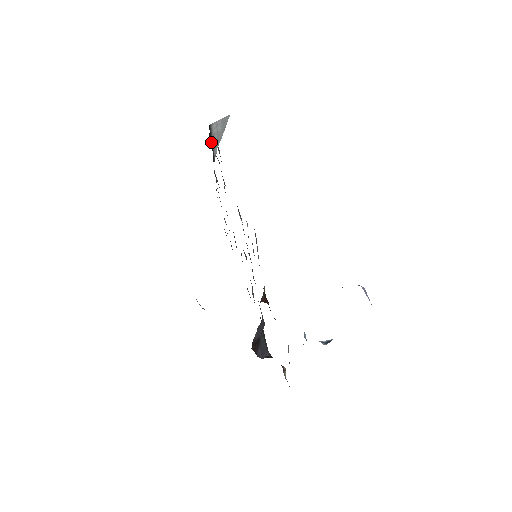
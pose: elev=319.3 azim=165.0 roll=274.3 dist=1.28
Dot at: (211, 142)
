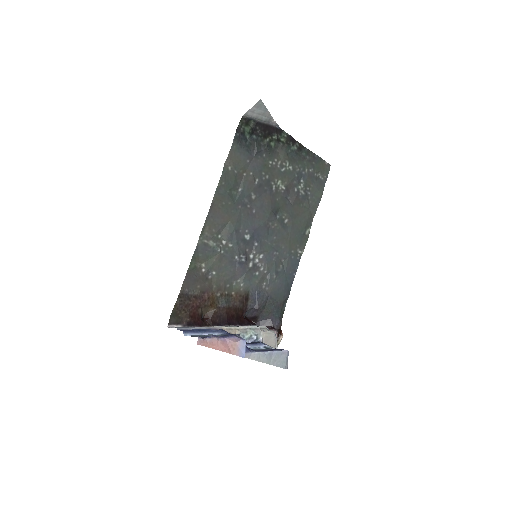
Dot at: (254, 126)
